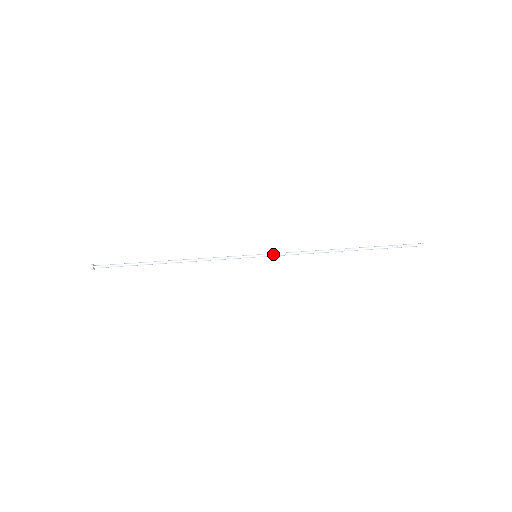
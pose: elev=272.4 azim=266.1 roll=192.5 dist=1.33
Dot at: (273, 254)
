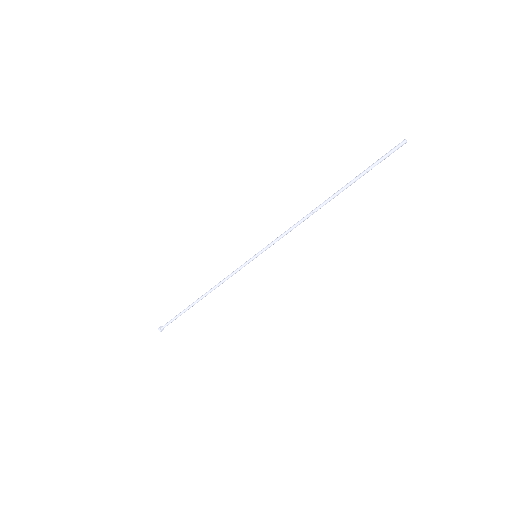
Dot at: occluded
